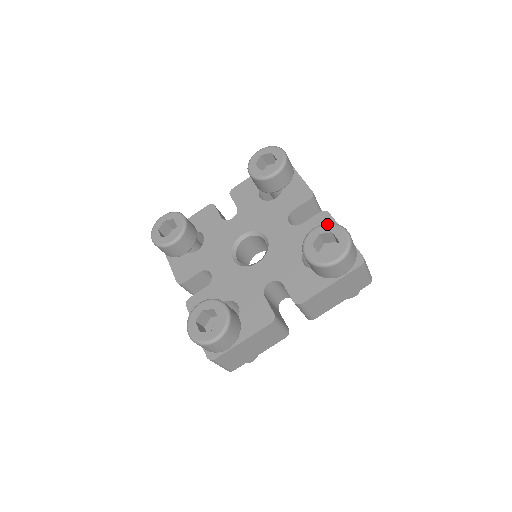
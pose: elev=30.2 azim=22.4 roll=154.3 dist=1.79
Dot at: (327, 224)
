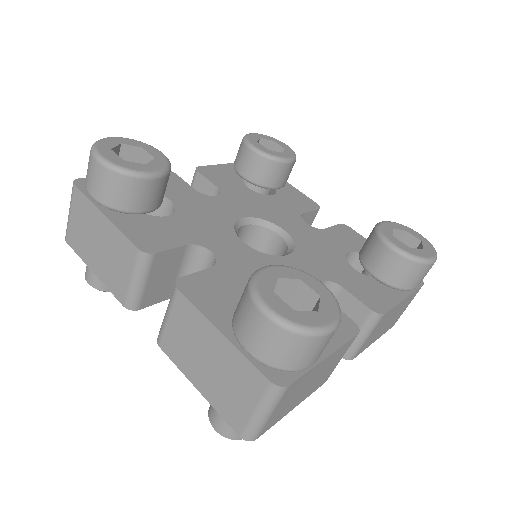
Dot at: (394, 222)
